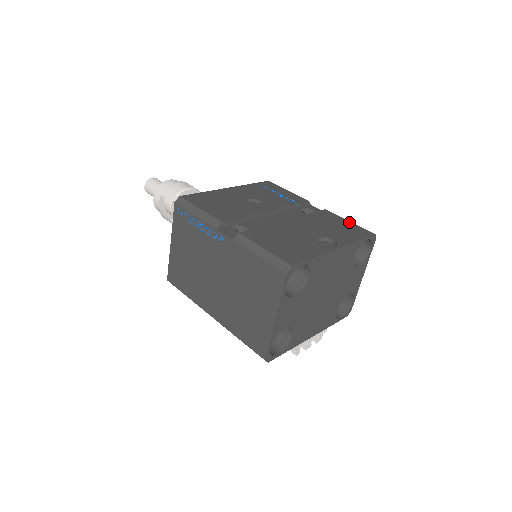
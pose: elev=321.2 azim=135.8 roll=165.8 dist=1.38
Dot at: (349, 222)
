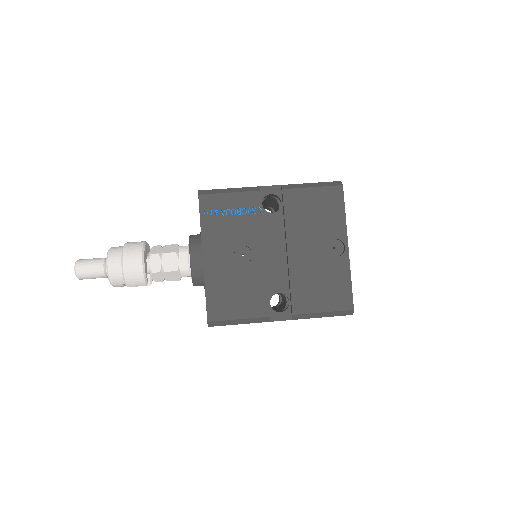
Dot at: (315, 190)
